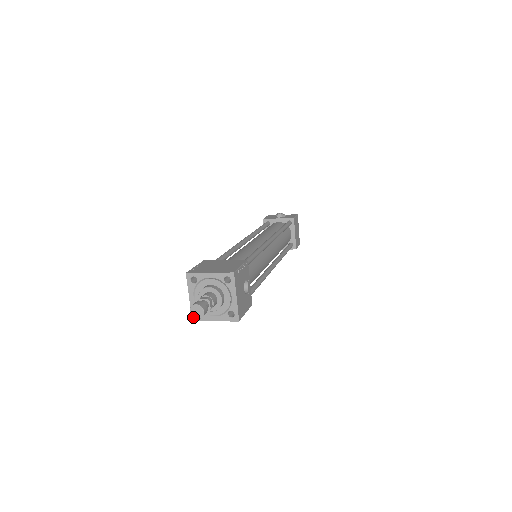
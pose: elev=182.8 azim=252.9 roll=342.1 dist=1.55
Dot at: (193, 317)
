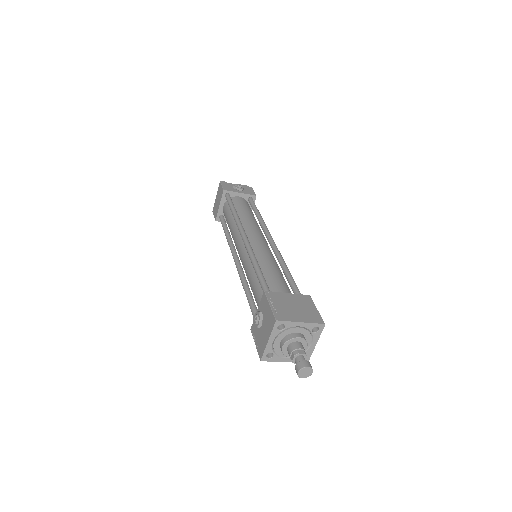
Dot at: (263, 358)
